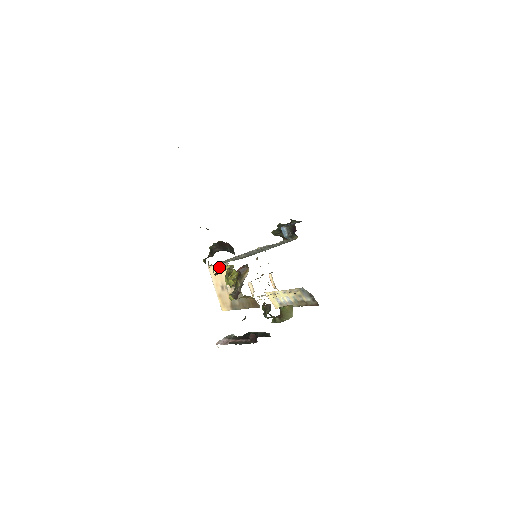
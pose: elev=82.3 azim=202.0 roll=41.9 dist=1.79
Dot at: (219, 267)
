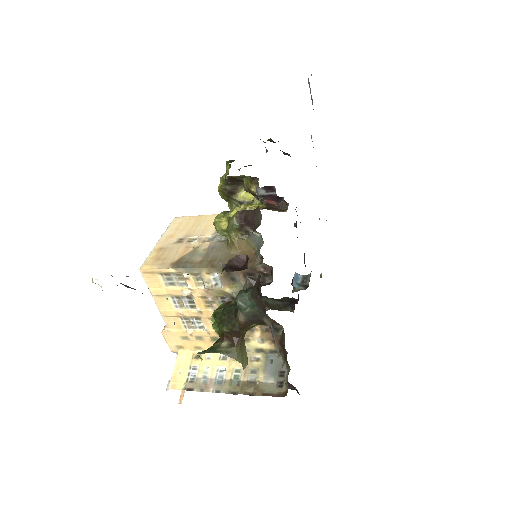
Dot at: (203, 217)
